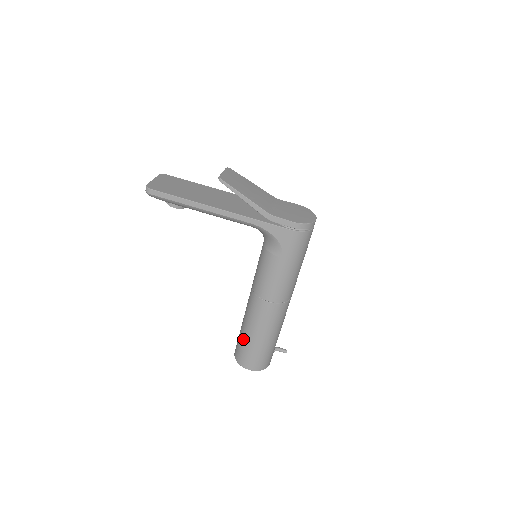
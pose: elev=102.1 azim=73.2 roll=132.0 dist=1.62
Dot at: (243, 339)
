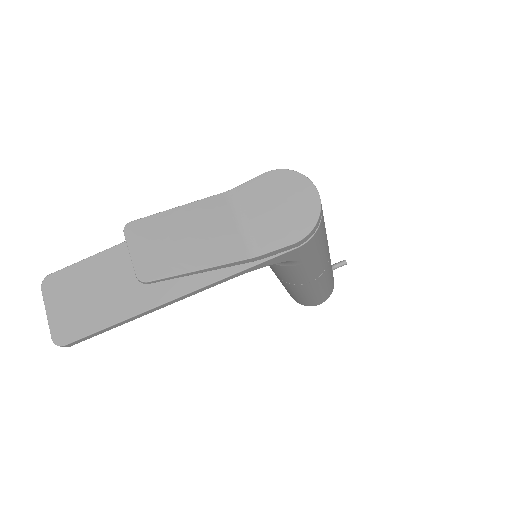
Dot at: (297, 298)
